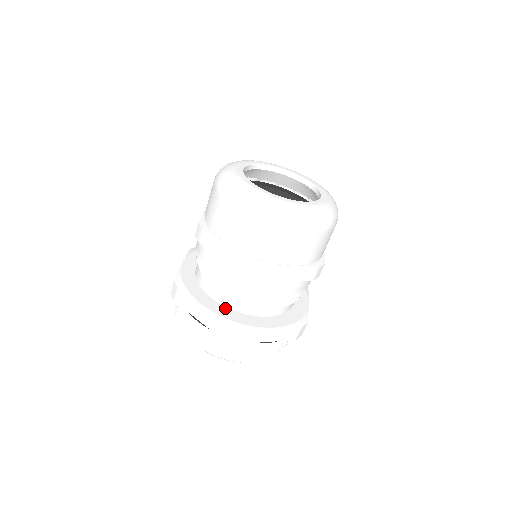
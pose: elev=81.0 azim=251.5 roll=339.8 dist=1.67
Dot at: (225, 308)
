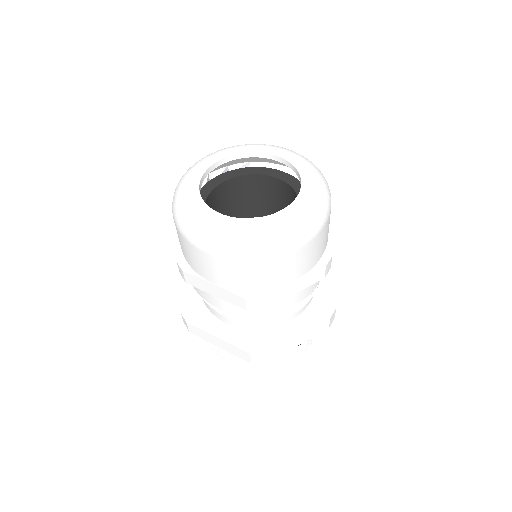
Dot at: (242, 330)
